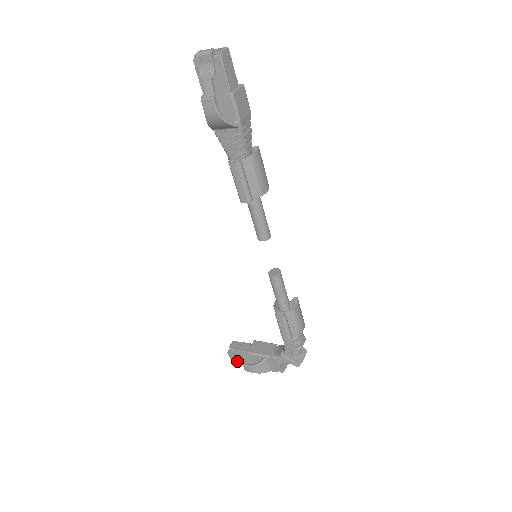
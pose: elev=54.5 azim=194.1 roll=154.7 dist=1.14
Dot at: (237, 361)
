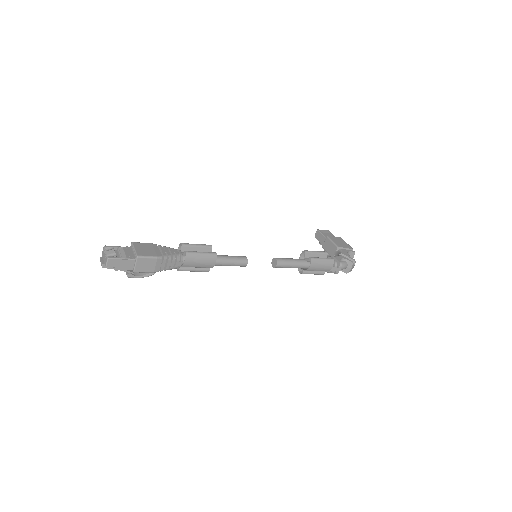
Dot at: occluded
